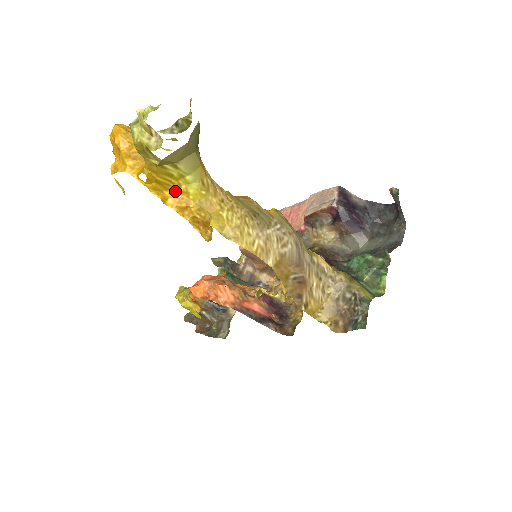
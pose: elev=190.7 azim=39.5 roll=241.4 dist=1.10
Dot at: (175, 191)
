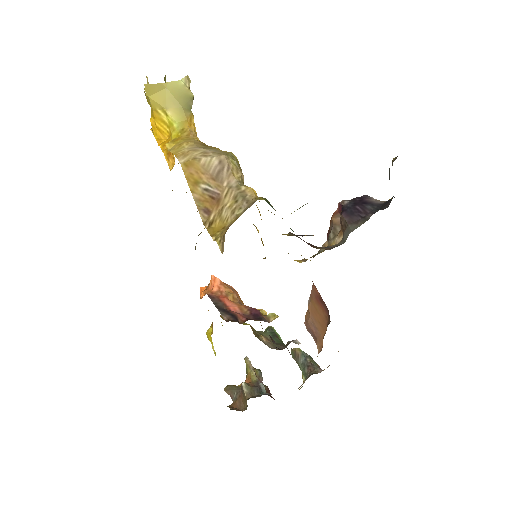
Dot at: occluded
